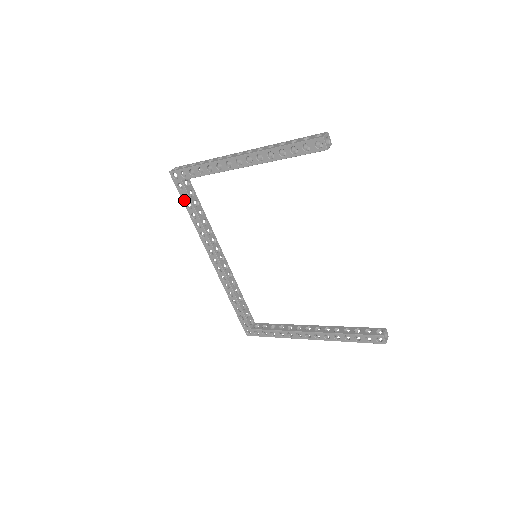
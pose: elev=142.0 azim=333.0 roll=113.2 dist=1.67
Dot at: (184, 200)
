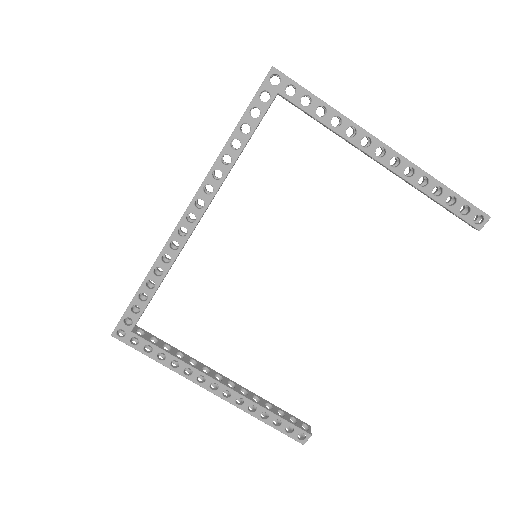
Dot at: (248, 115)
